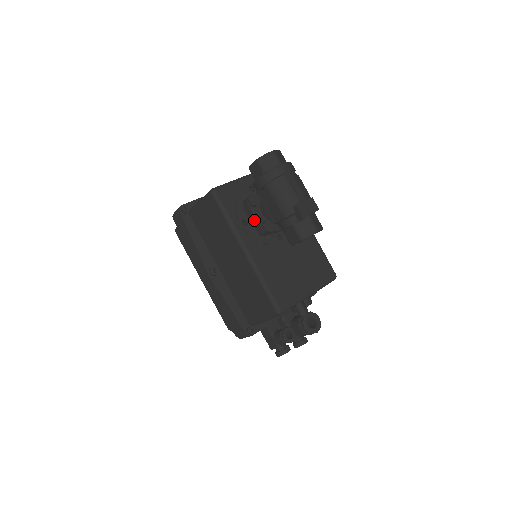
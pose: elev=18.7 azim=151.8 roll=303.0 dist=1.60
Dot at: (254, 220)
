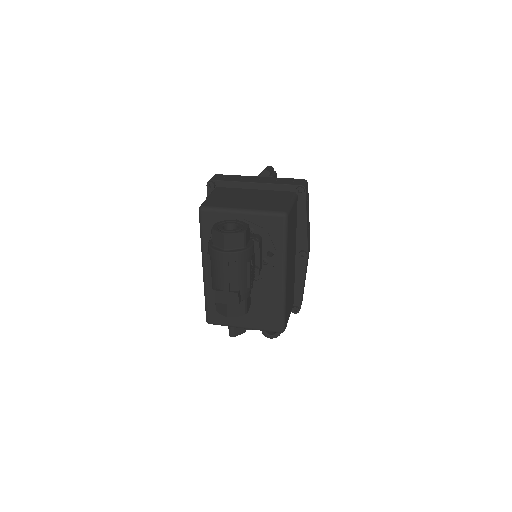
Dot at: occluded
